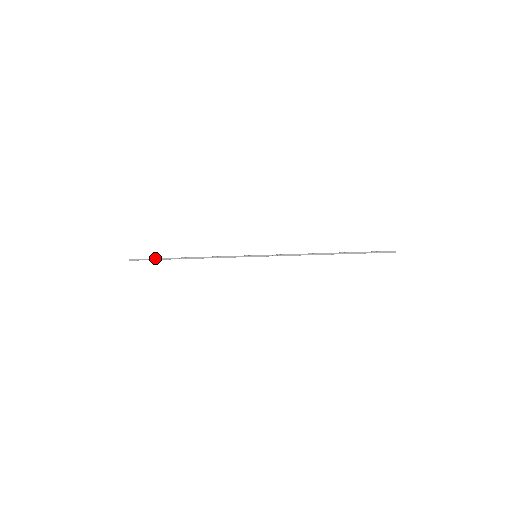
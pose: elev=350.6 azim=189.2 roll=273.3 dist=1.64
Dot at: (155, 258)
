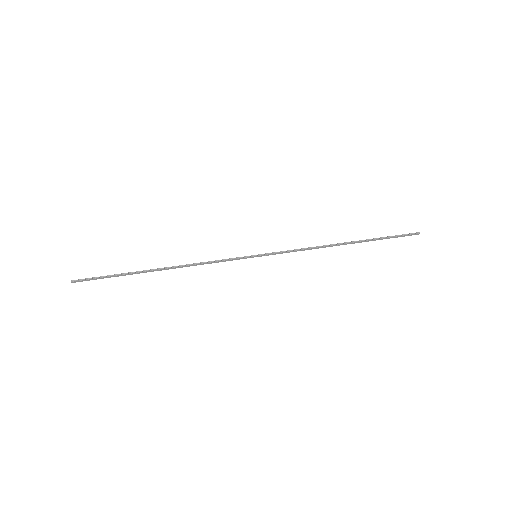
Dot at: (112, 276)
